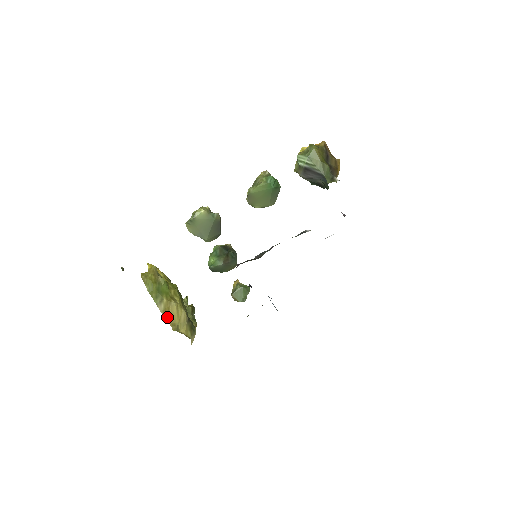
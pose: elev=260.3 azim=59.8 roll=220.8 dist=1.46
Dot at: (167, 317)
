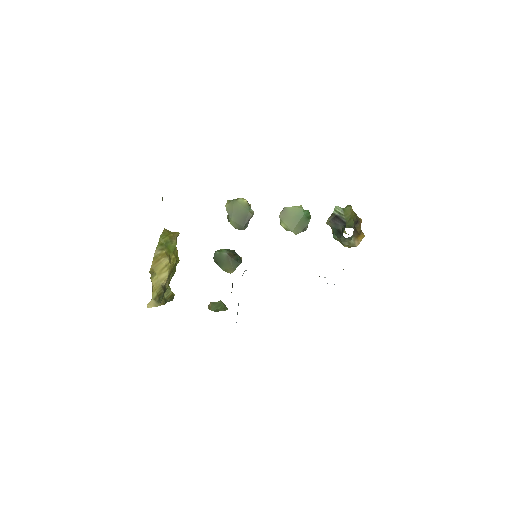
Dot at: (154, 261)
